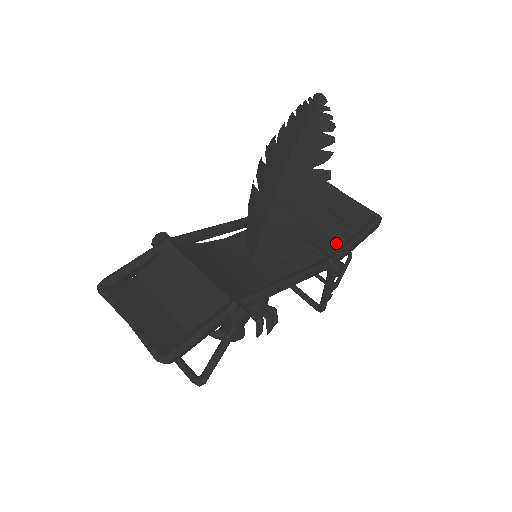
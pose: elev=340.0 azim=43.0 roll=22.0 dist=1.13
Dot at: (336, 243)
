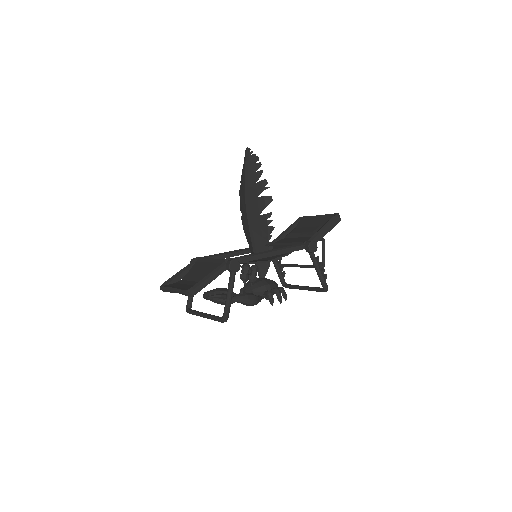
Dot at: occluded
